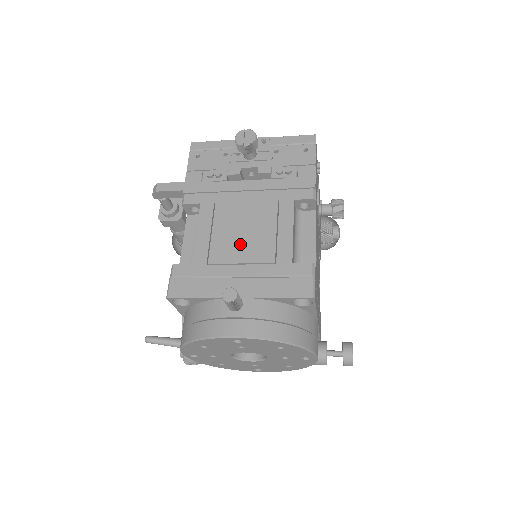
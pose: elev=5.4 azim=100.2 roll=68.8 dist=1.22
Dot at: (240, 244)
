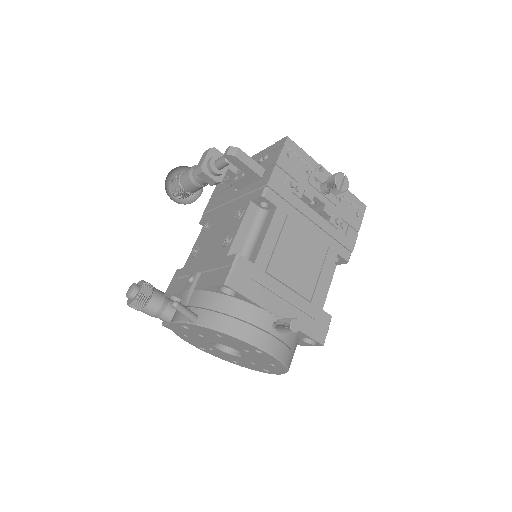
Dot at: (294, 269)
